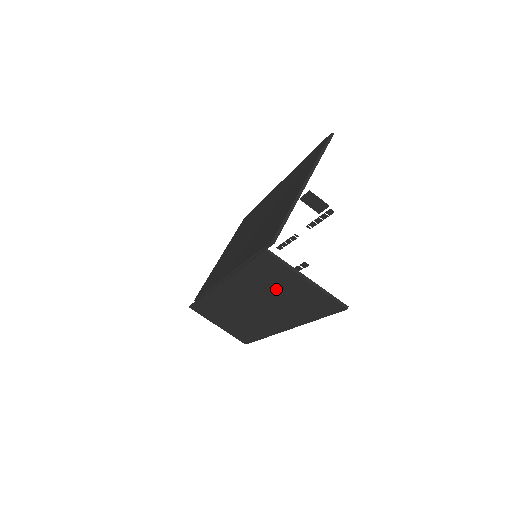
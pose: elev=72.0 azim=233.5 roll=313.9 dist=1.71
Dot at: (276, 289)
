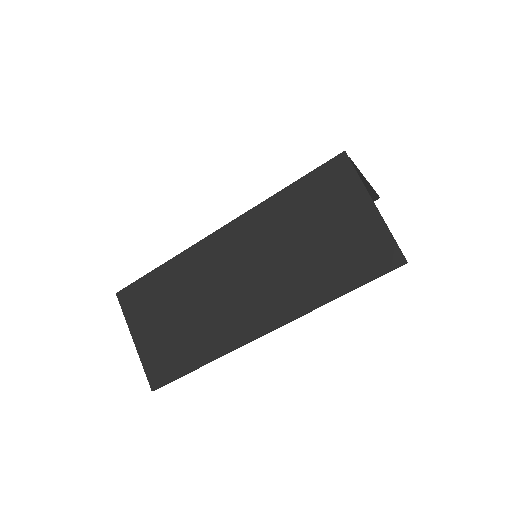
Dot at: (312, 229)
